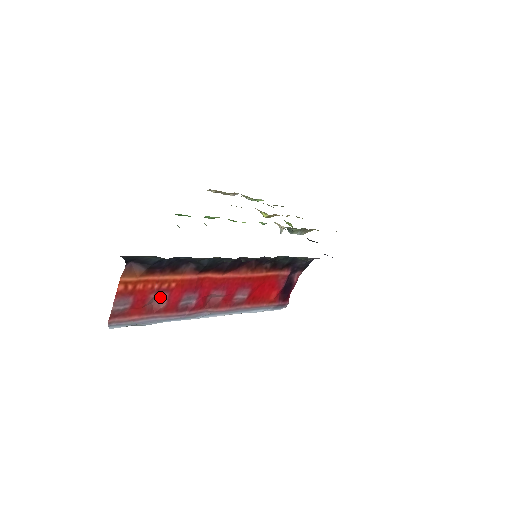
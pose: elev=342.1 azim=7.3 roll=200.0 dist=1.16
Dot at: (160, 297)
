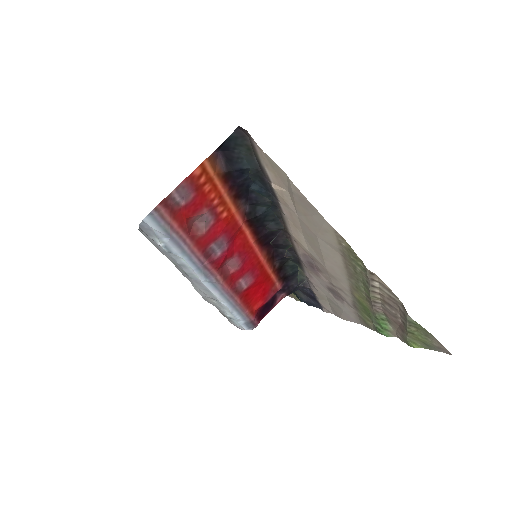
Dot at: (207, 219)
